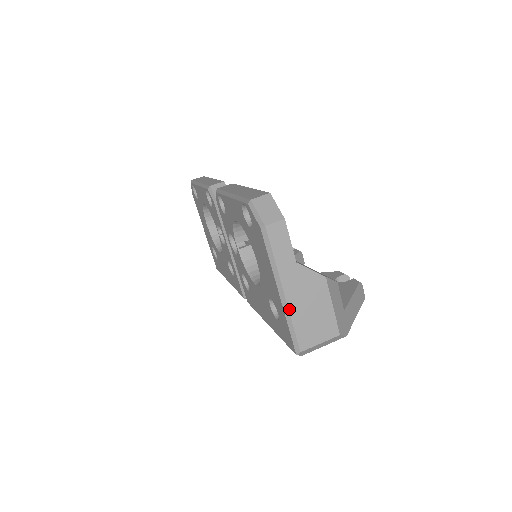
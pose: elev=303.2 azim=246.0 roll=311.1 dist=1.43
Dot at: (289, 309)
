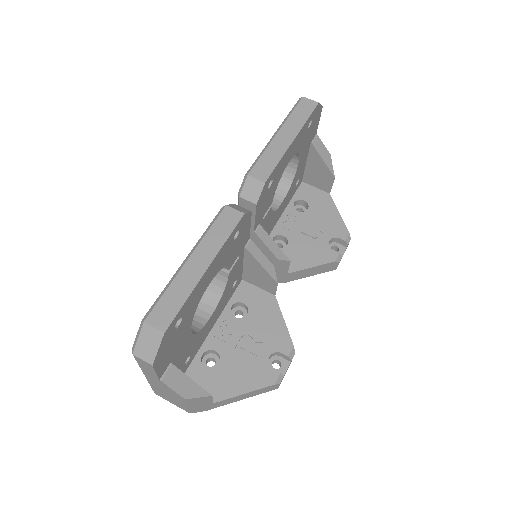
Dot at: (149, 382)
